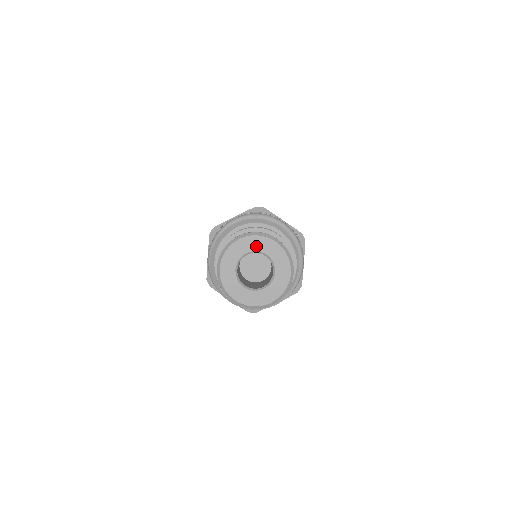
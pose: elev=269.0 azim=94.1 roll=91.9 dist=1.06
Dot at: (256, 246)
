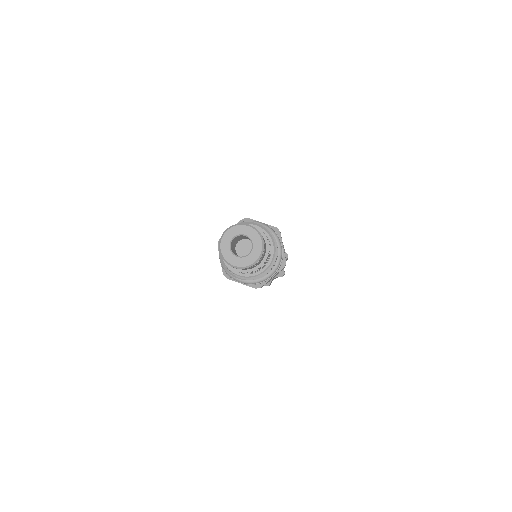
Dot at: (238, 232)
